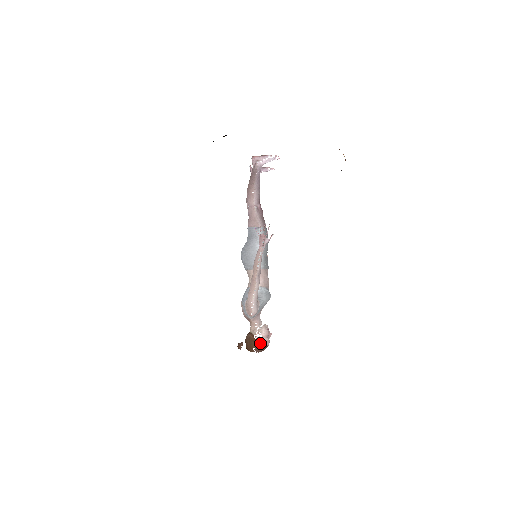
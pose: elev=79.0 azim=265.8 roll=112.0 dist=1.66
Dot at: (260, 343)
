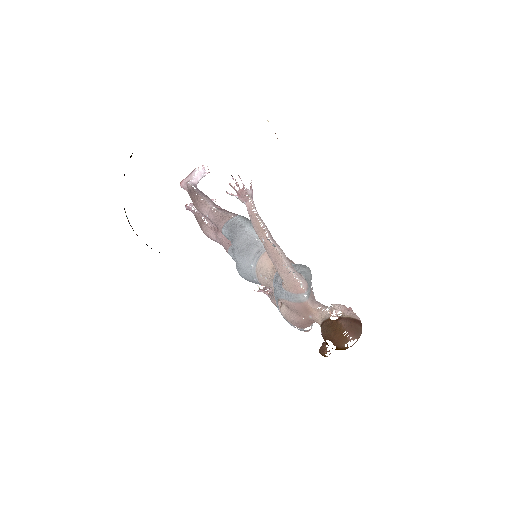
Dot at: (346, 320)
